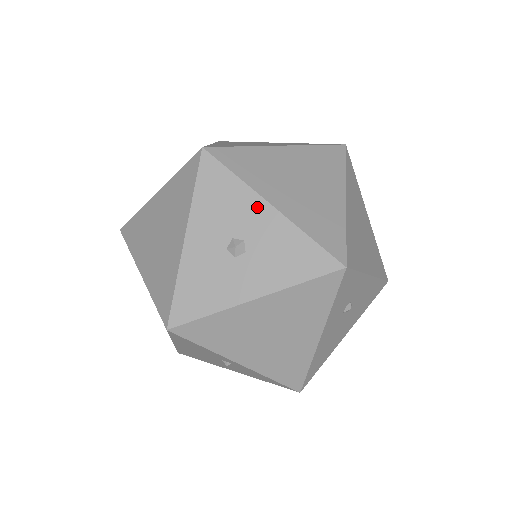
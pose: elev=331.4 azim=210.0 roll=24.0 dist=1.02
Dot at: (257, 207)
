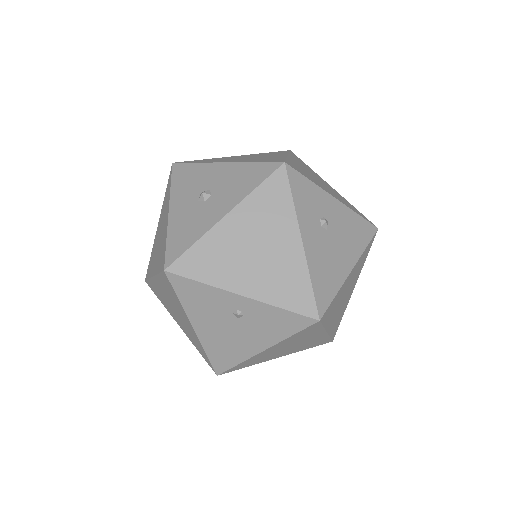
Dot at: (213, 169)
